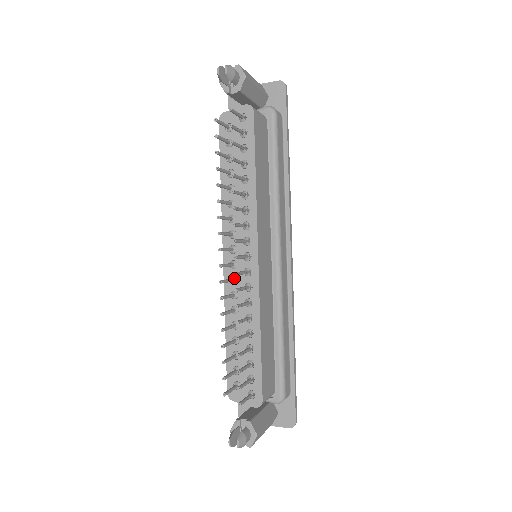
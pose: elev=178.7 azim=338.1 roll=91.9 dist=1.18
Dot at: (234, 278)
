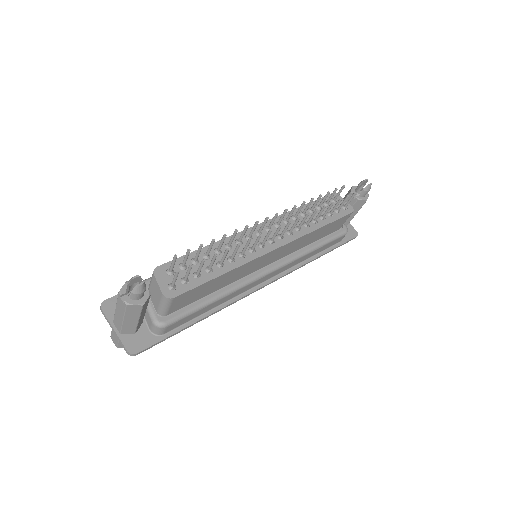
Dot at: (251, 237)
